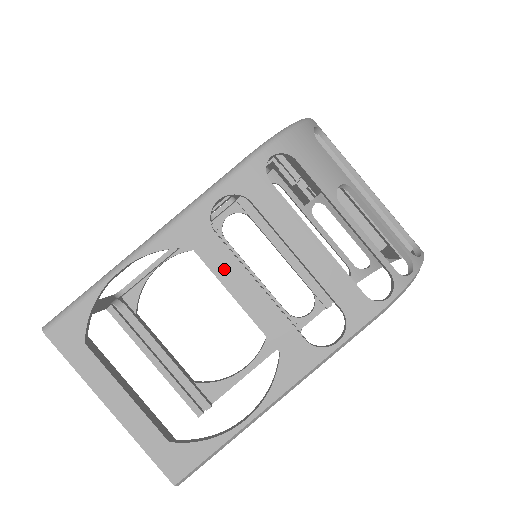
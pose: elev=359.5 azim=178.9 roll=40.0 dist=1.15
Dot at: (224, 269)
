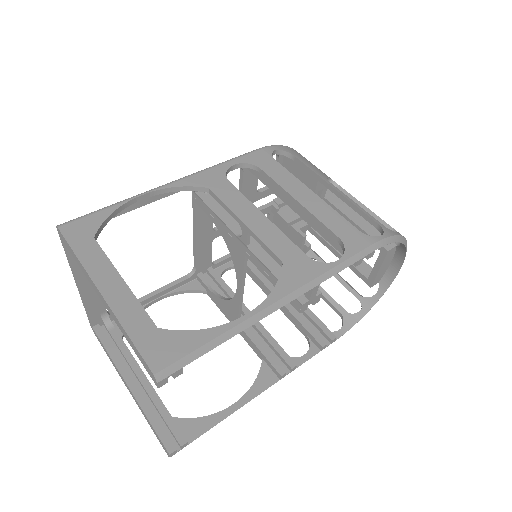
Dot at: (234, 202)
